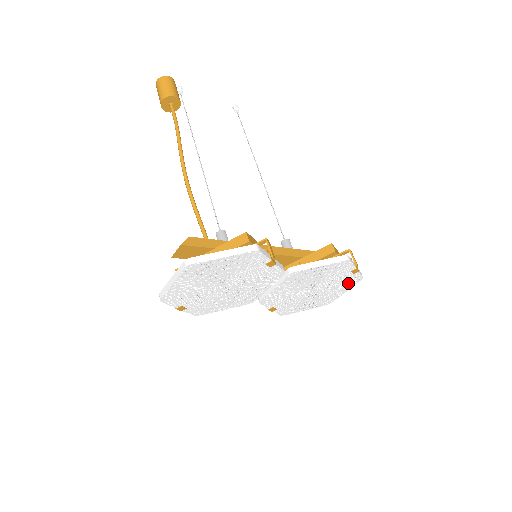
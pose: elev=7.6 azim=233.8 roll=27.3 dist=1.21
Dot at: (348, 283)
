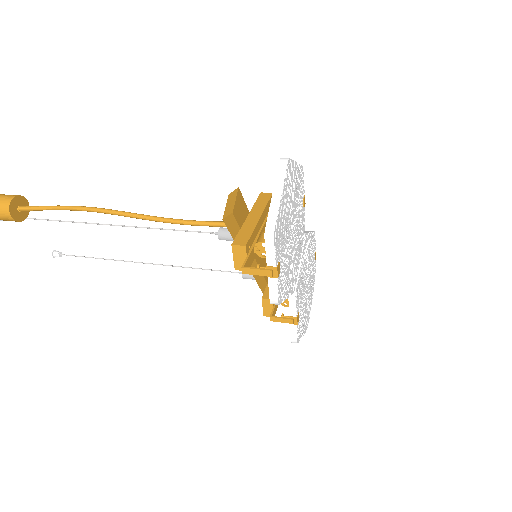
Dot at: (313, 282)
